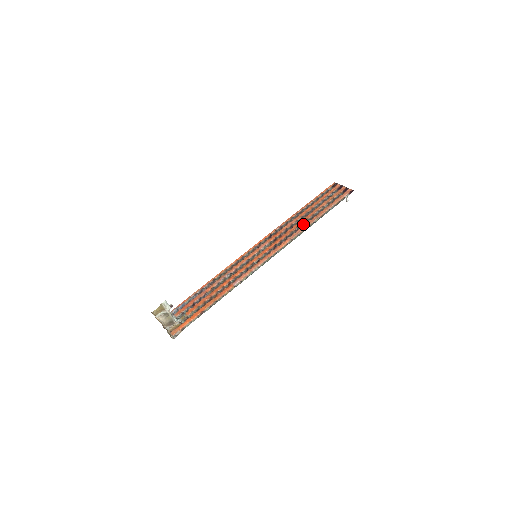
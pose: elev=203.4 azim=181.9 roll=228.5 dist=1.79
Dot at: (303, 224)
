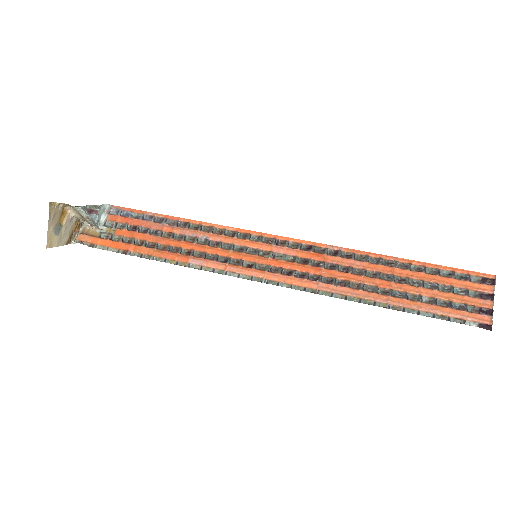
Dot at: (360, 287)
